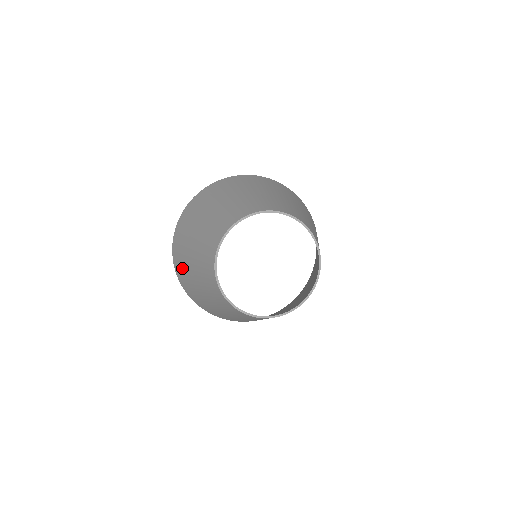
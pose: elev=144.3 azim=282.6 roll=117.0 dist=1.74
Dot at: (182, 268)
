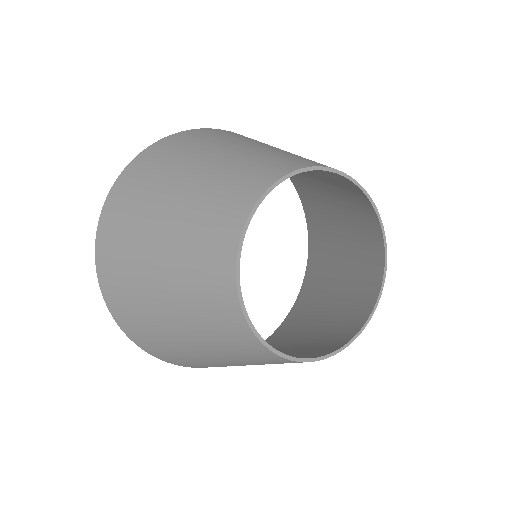
Dot at: (148, 333)
